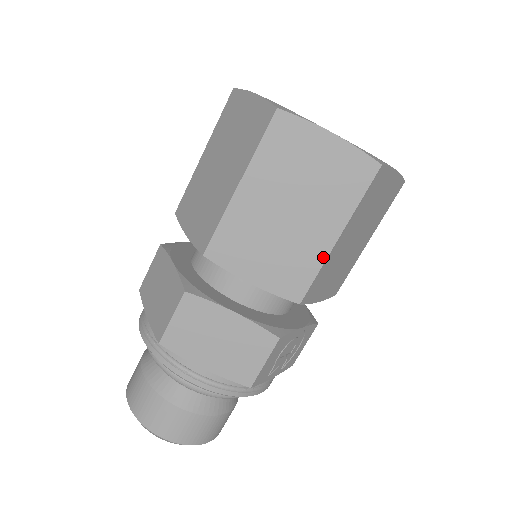
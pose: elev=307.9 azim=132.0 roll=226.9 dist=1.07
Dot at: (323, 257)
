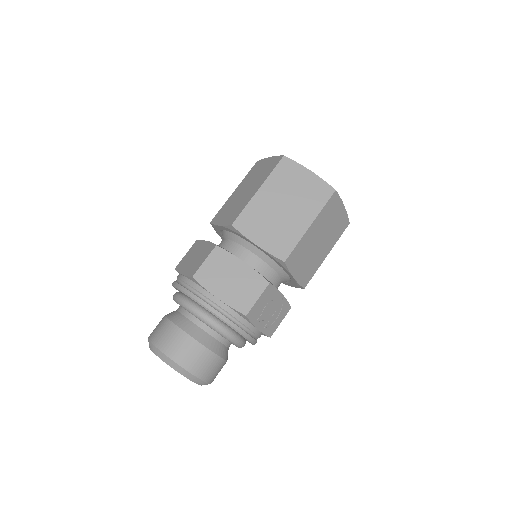
Dot at: (301, 235)
